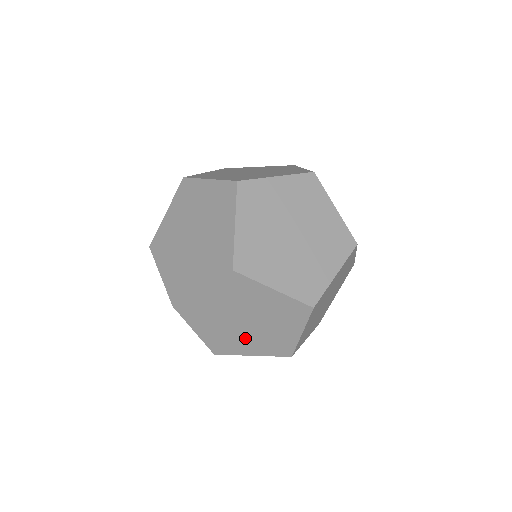
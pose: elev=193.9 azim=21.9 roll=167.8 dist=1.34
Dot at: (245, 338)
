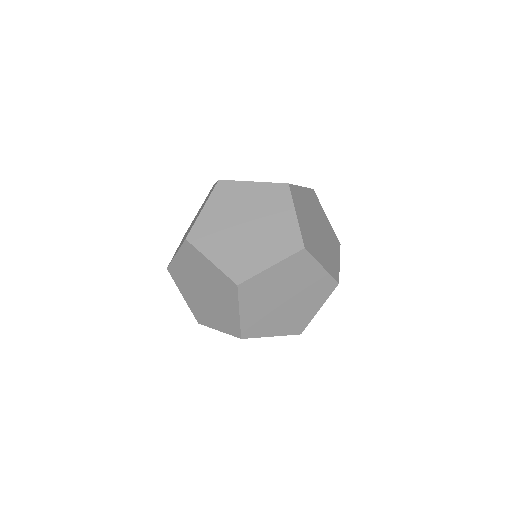
Dot at: (277, 317)
